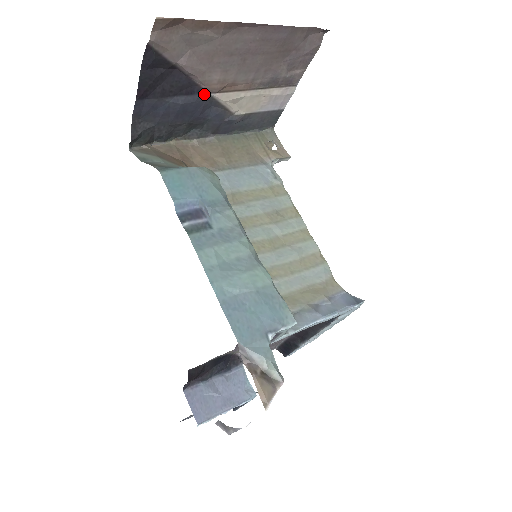
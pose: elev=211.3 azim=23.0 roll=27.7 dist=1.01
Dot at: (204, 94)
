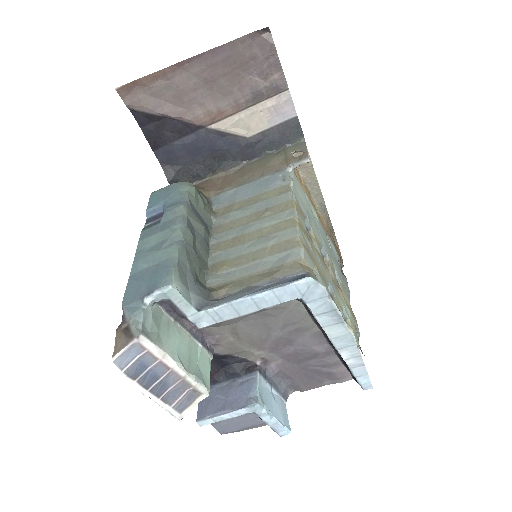
Dot at: (202, 129)
